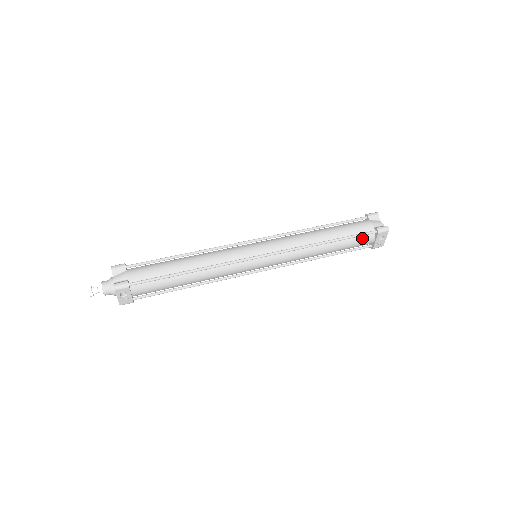
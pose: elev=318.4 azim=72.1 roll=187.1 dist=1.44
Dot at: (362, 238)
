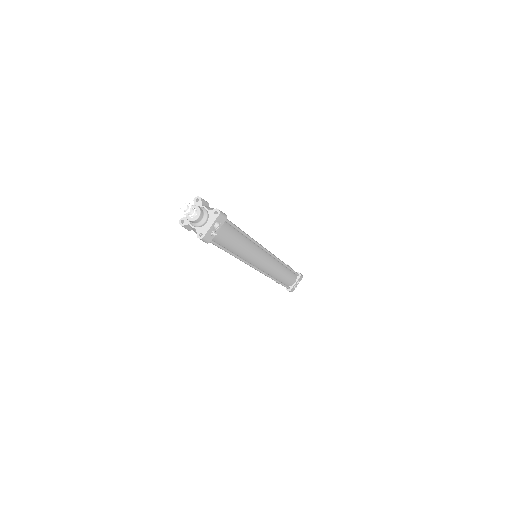
Dot at: (293, 276)
